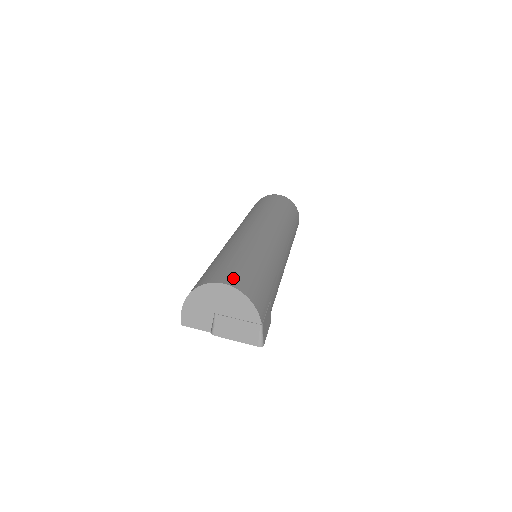
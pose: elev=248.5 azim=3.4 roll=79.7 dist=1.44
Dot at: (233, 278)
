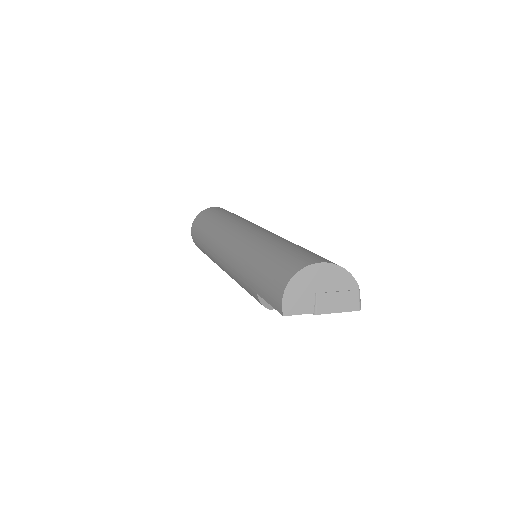
Dot at: (319, 258)
